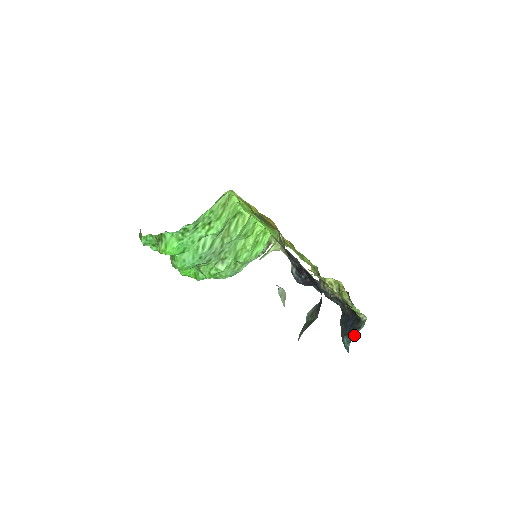
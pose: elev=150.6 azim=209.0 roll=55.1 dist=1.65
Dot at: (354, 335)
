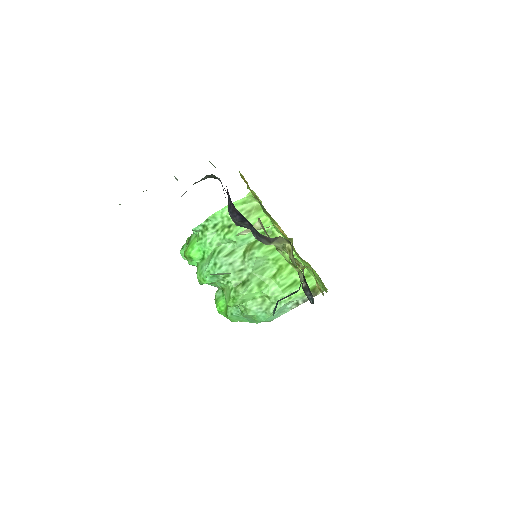
Dot at: occluded
